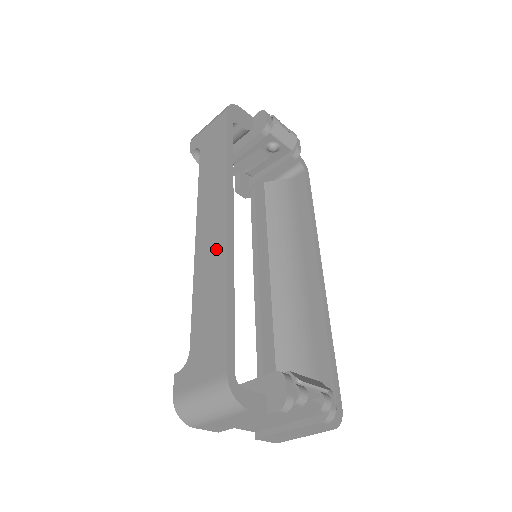
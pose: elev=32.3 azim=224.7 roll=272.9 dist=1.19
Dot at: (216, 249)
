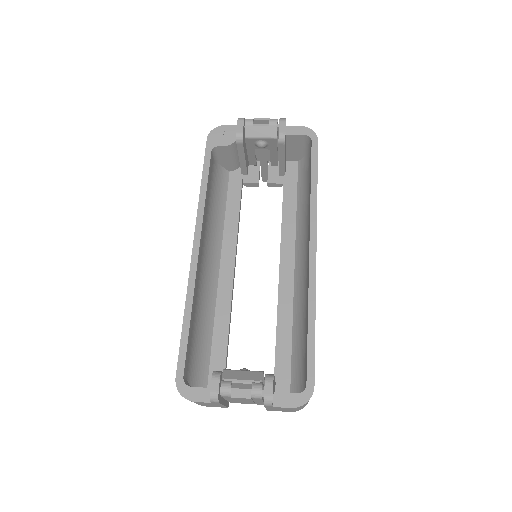
Dot at: occluded
